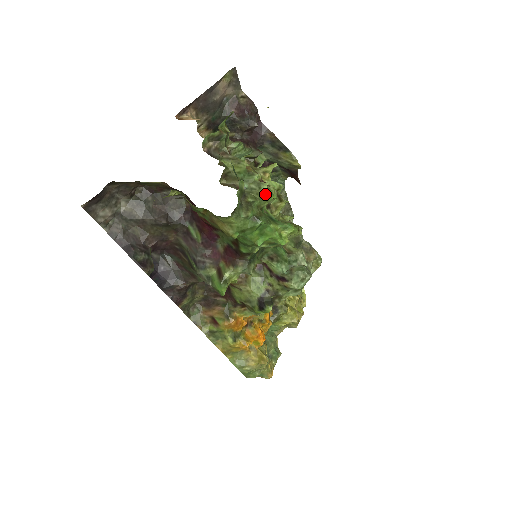
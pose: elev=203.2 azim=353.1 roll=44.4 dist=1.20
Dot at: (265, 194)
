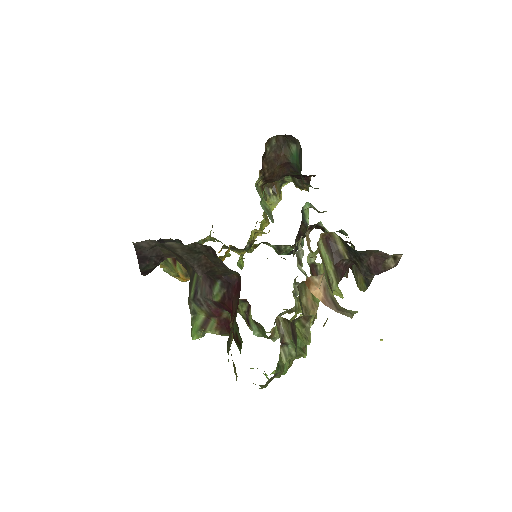
Dot at: (295, 358)
